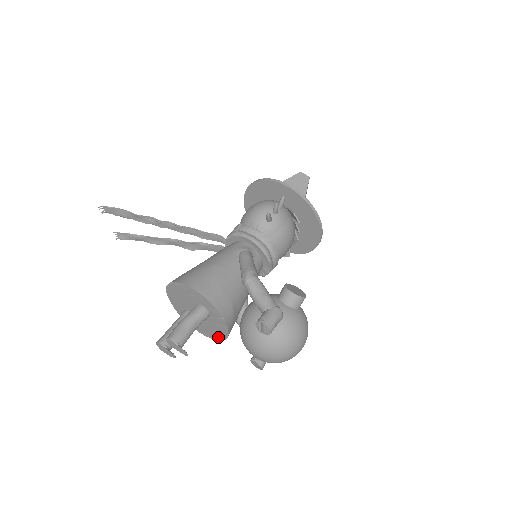
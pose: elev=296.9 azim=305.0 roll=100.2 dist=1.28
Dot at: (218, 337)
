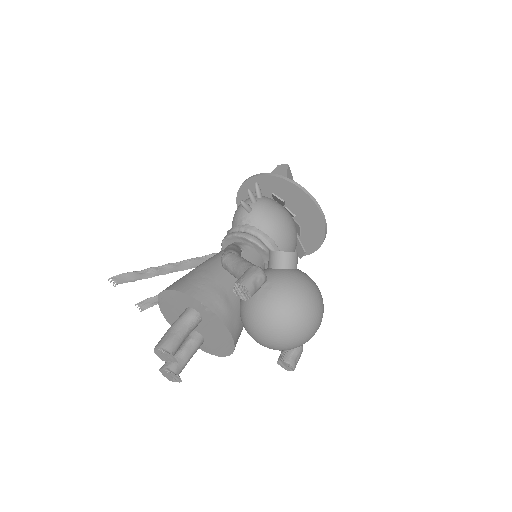
Dot at: (229, 346)
